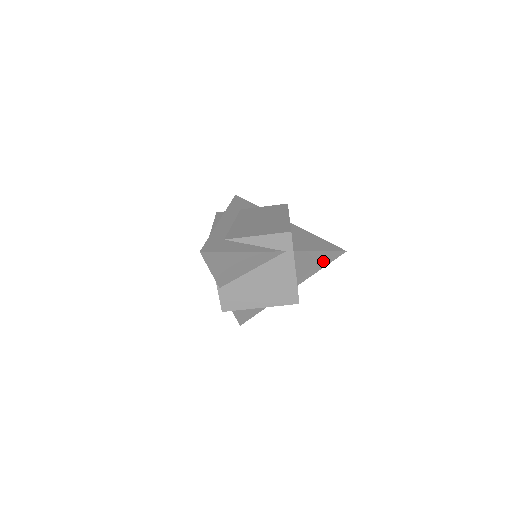
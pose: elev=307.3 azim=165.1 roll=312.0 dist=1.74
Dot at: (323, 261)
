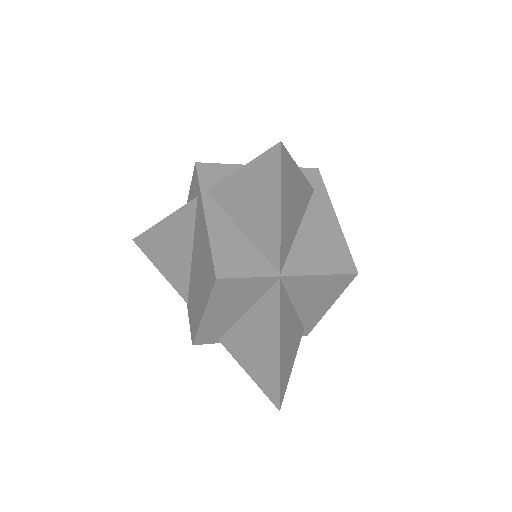
Dot at: (266, 190)
